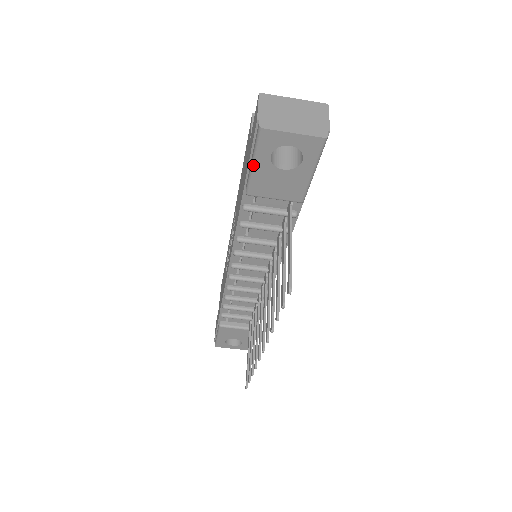
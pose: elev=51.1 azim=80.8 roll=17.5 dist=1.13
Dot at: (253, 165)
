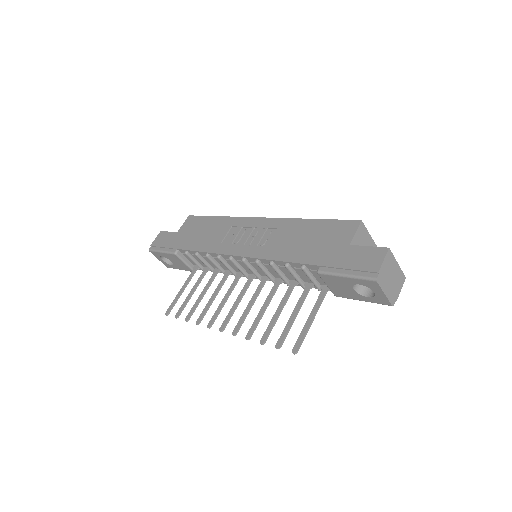
Dot at: (345, 276)
